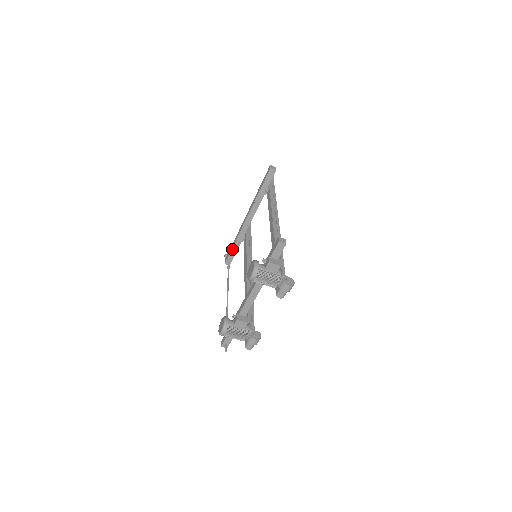
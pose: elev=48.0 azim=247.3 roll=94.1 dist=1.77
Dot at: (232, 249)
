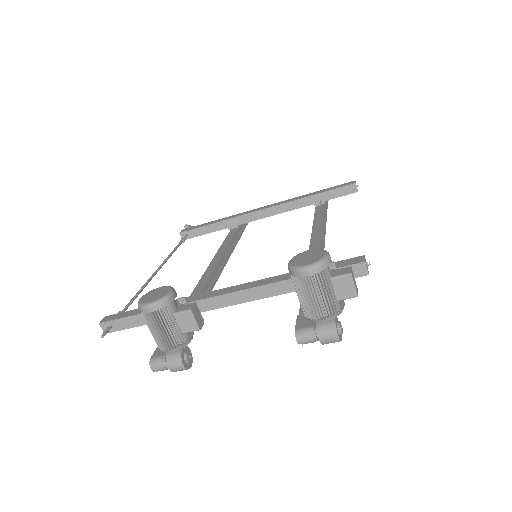
Dot at: (208, 225)
